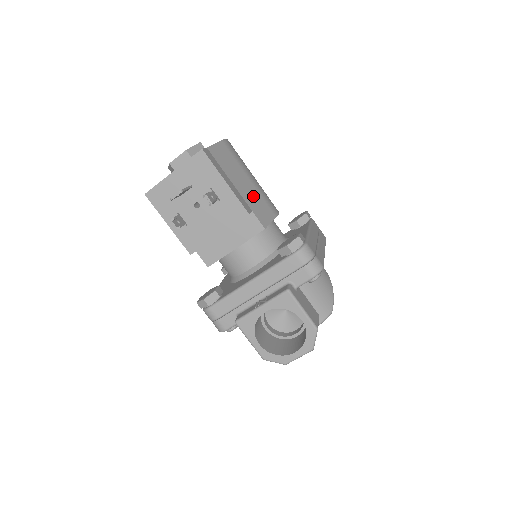
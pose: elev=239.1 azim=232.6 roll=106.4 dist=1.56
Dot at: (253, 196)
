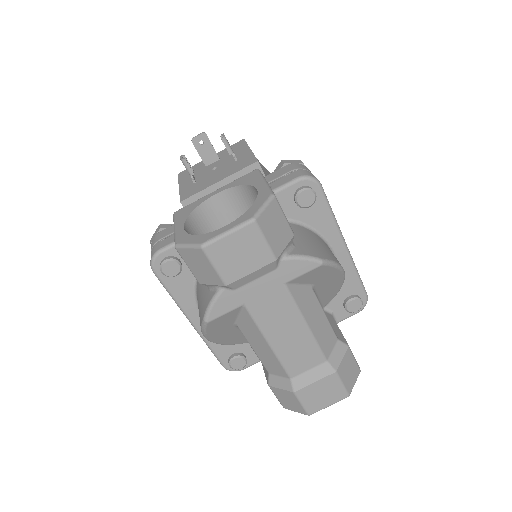
Dot at: occluded
